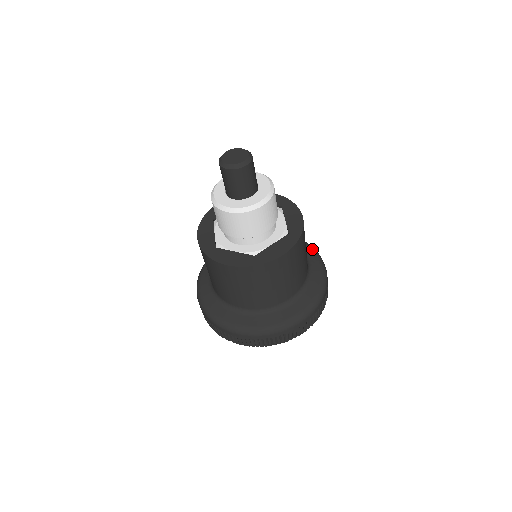
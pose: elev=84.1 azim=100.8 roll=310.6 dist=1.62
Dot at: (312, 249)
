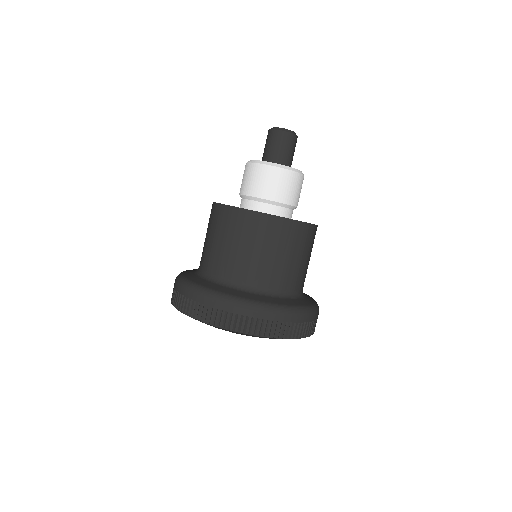
Dot at: occluded
